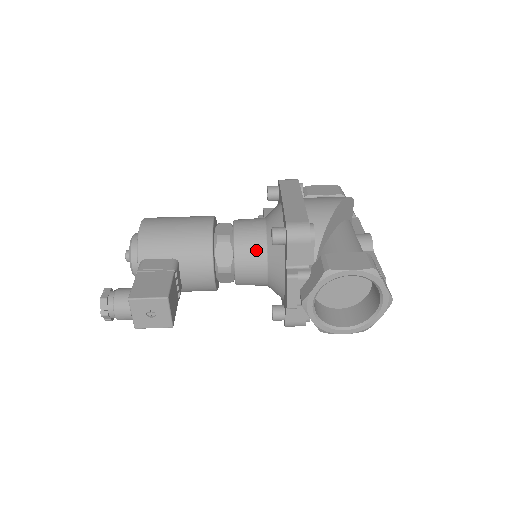
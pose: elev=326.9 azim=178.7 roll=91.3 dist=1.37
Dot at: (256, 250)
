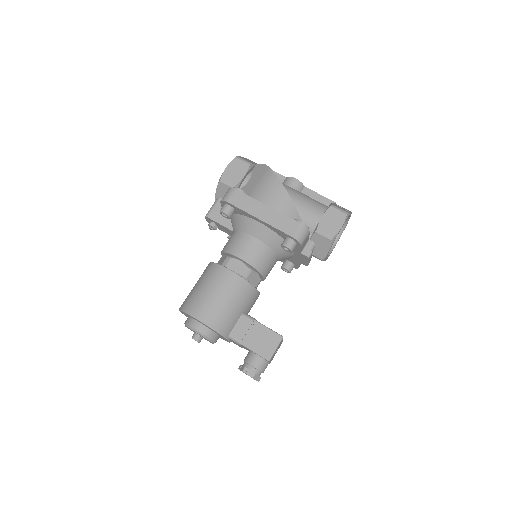
Dot at: (269, 259)
